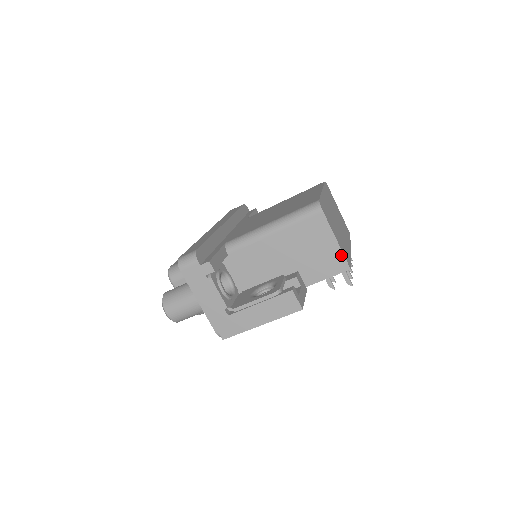
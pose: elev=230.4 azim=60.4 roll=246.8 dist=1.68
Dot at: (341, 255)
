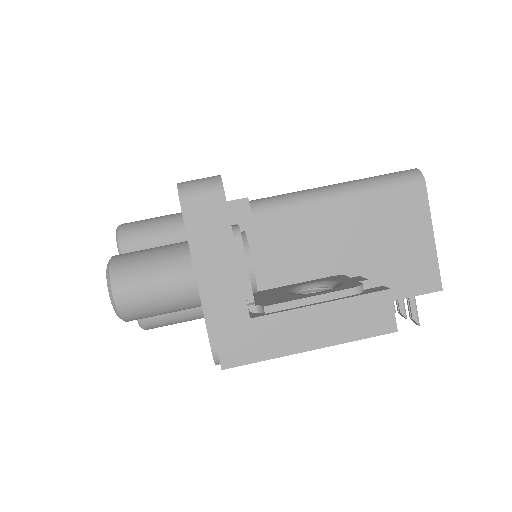
Dot at: (434, 263)
